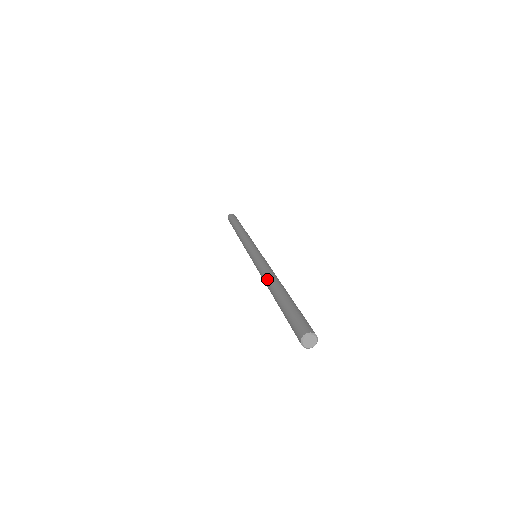
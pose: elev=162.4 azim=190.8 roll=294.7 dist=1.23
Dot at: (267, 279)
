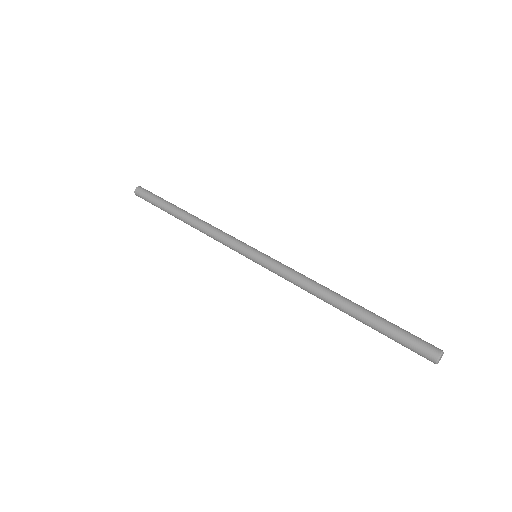
Dot at: (322, 290)
